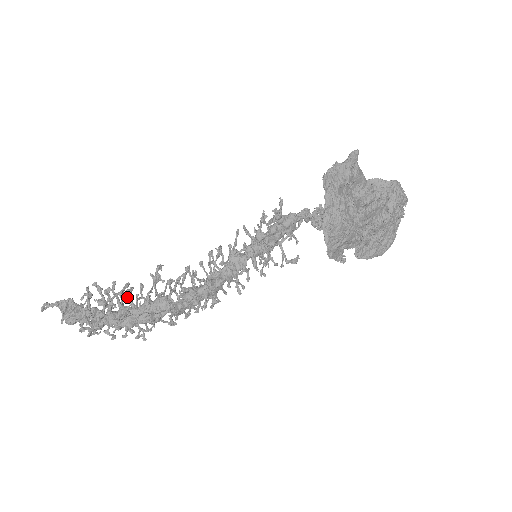
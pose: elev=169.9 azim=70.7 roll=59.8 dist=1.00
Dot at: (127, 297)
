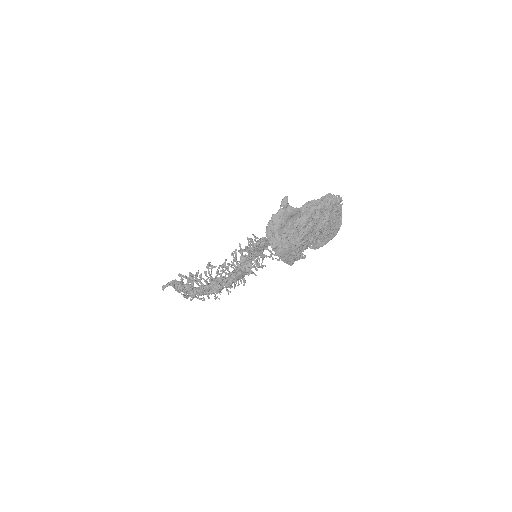
Dot at: occluded
